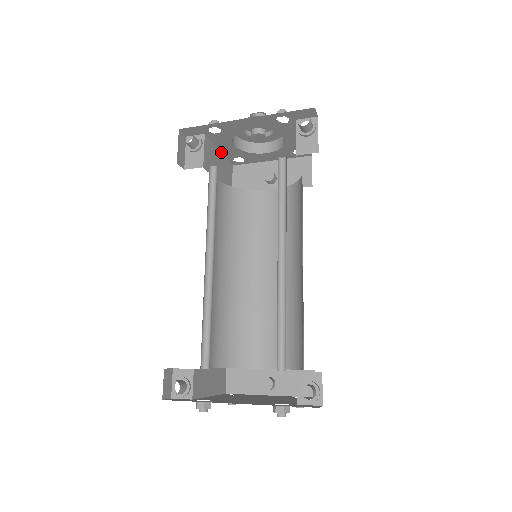
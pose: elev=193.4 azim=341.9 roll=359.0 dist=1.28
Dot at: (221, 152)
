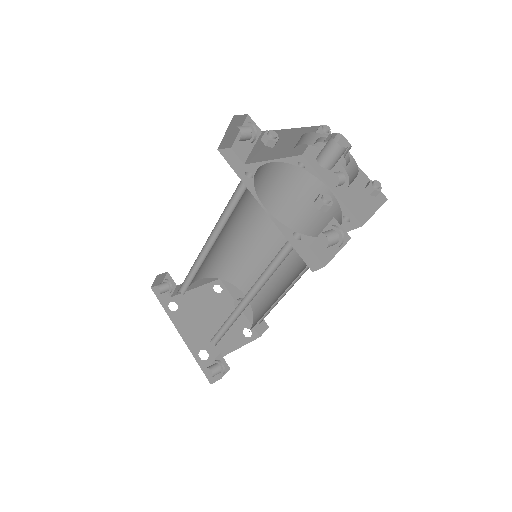
Dot at: occluded
